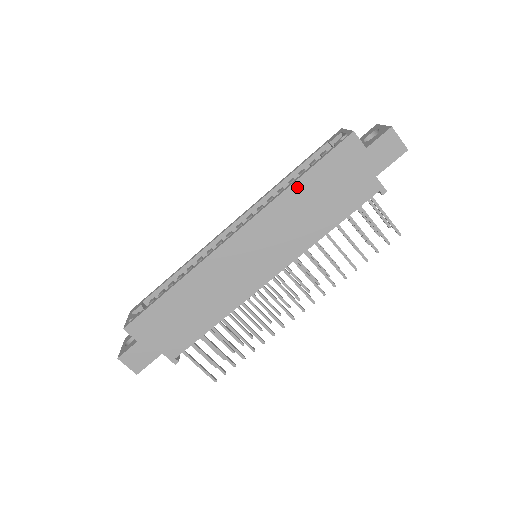
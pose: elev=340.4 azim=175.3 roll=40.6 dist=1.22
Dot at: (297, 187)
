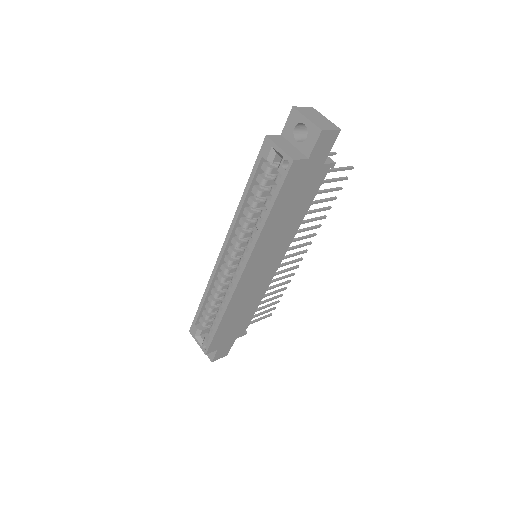
Dot at: (270, 221)
